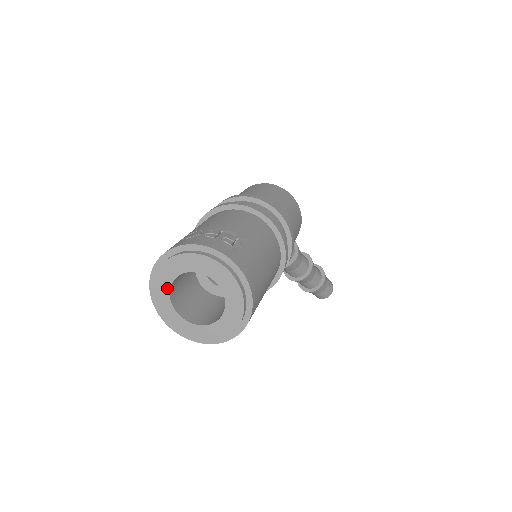
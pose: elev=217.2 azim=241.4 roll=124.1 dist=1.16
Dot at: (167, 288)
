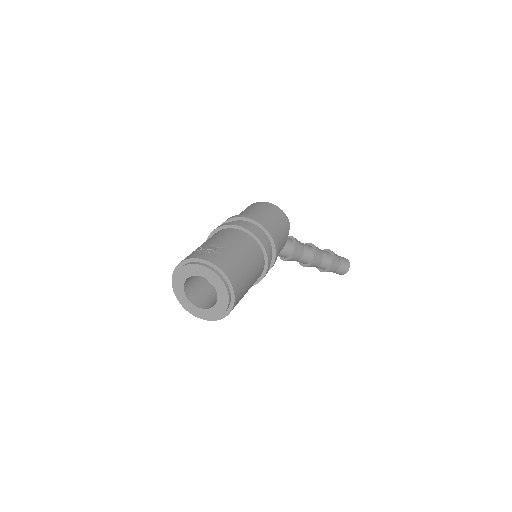
Dot at: (182, 291)
